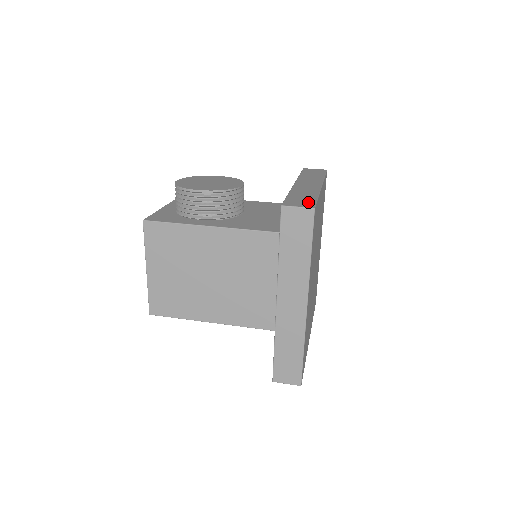
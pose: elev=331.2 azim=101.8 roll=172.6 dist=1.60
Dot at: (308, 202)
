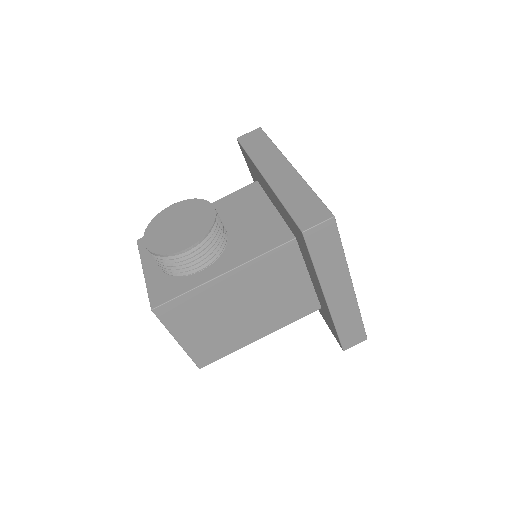
Dot at: (317, 209)
